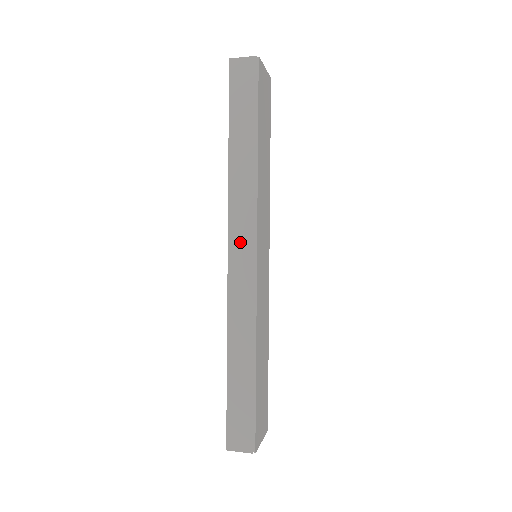
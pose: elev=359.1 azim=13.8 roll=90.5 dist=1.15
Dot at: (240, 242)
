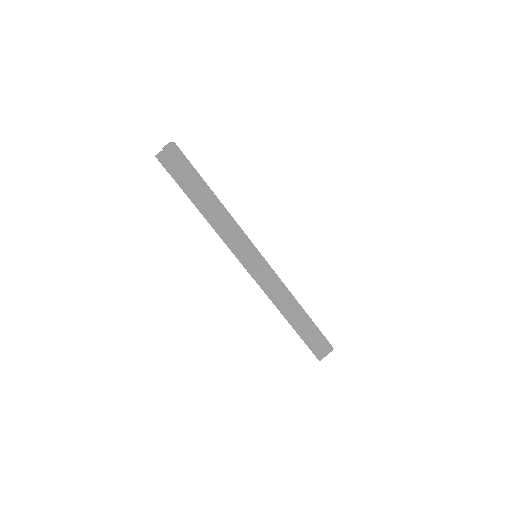
Dot at: (248, 257)
